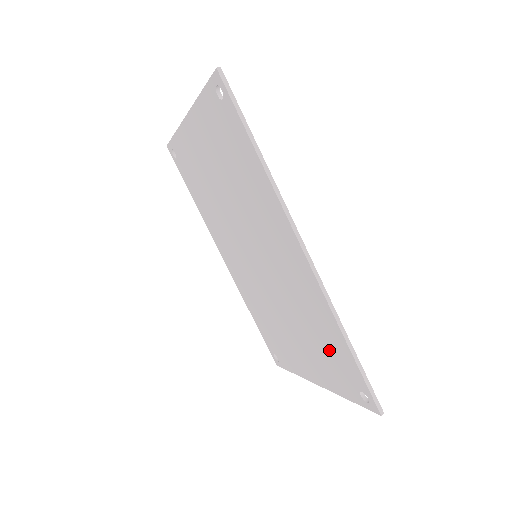
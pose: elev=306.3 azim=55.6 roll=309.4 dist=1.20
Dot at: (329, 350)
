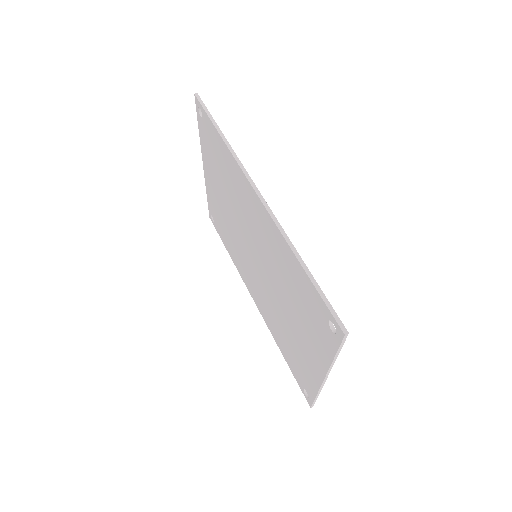
Dot at: (303, 298)
